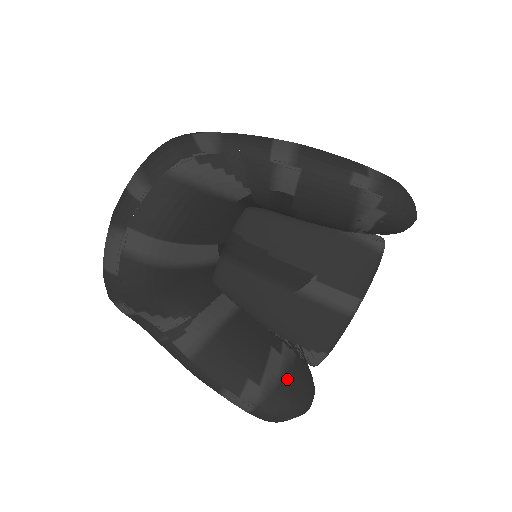
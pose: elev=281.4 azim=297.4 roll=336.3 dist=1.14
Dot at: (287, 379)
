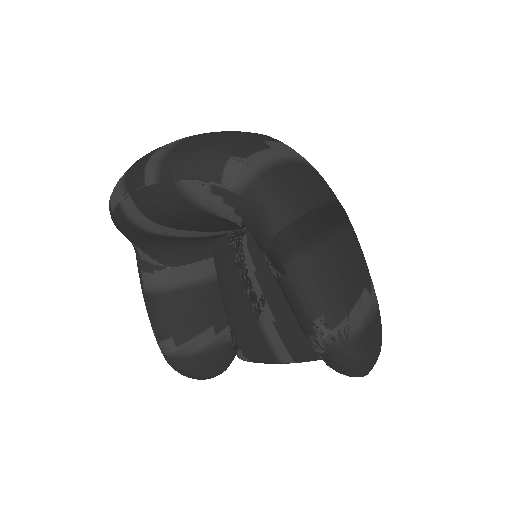
Dot at: (202, 356)
